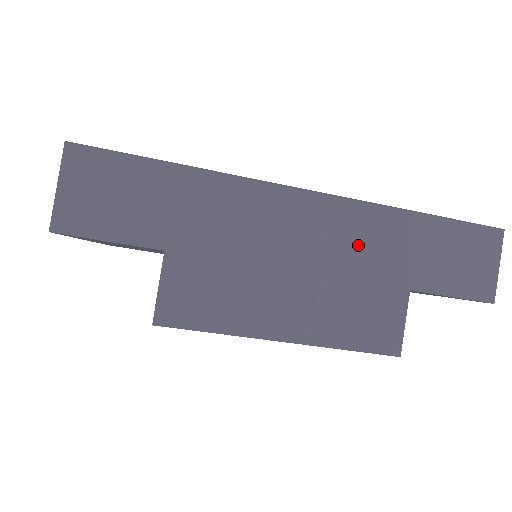
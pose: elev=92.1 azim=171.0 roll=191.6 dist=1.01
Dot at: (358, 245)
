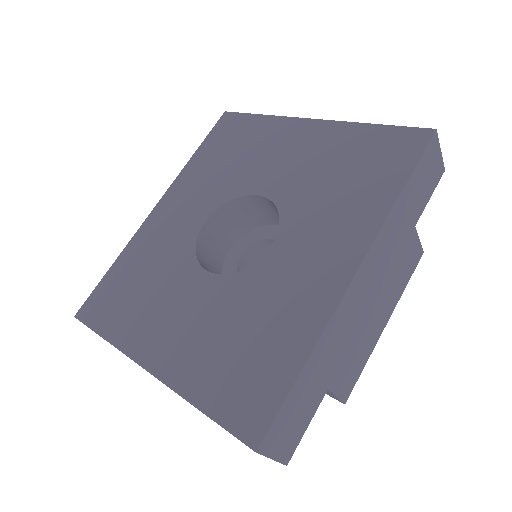
Dot at: (388, 250)
